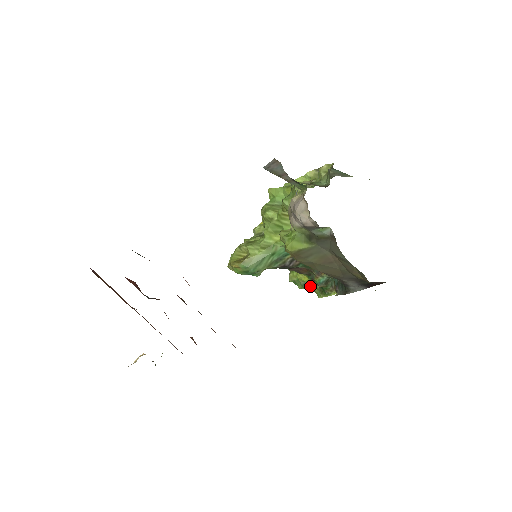
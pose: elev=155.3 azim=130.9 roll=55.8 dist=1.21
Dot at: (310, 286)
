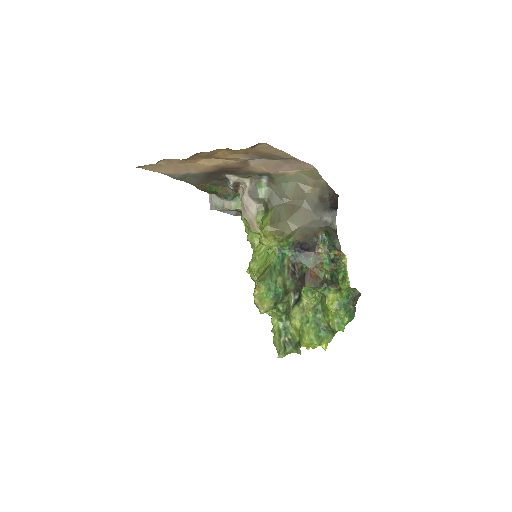
Dot at: (343, 301)
